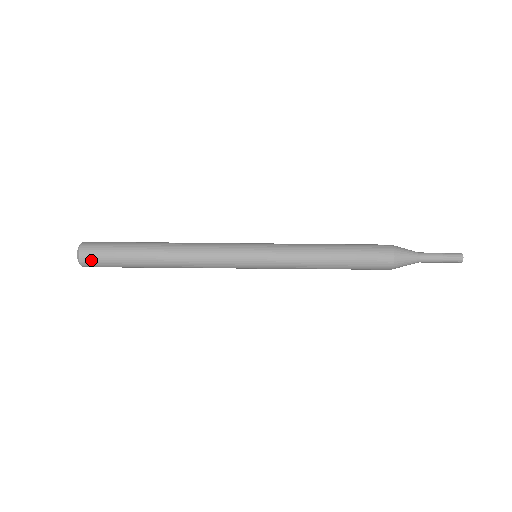
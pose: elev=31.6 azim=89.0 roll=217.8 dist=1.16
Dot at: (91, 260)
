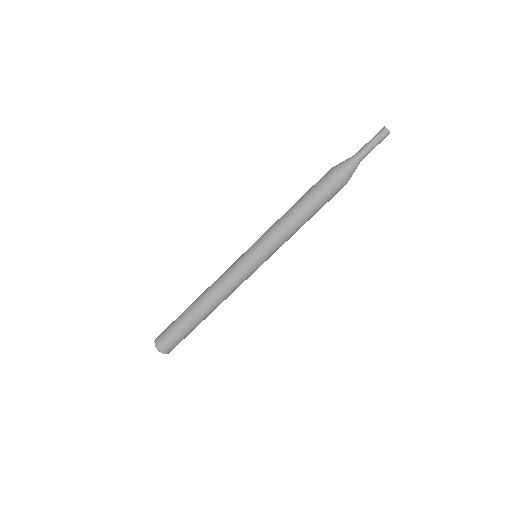
Dot at: (162, 340)
